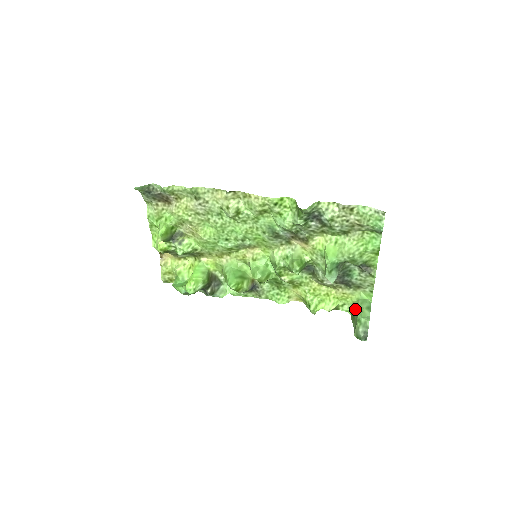
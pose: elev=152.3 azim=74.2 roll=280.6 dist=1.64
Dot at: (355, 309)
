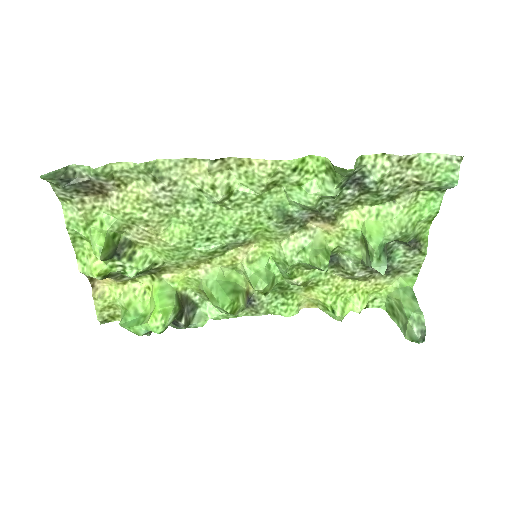
Dot at: (395, 302)
